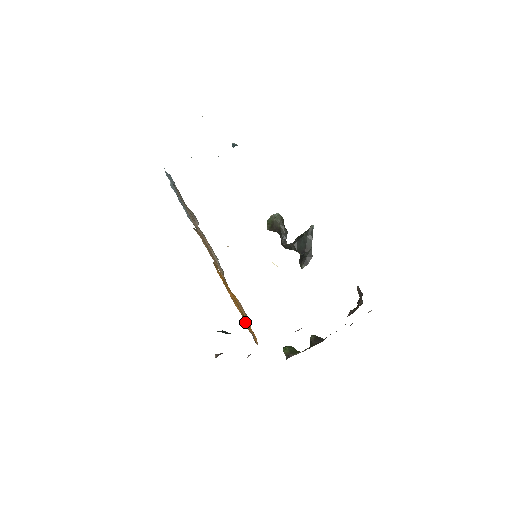
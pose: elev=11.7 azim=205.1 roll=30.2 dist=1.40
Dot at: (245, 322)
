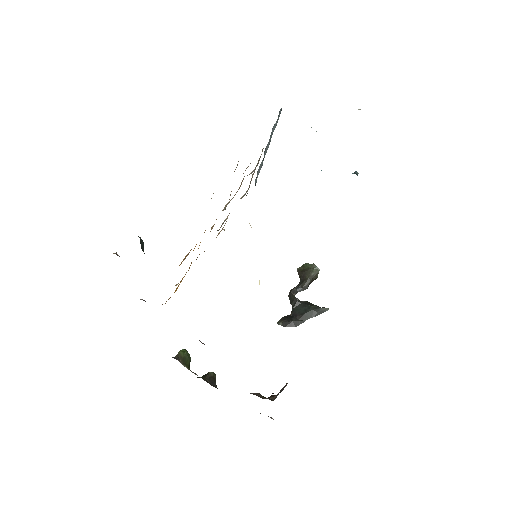
Dot at: occluded
